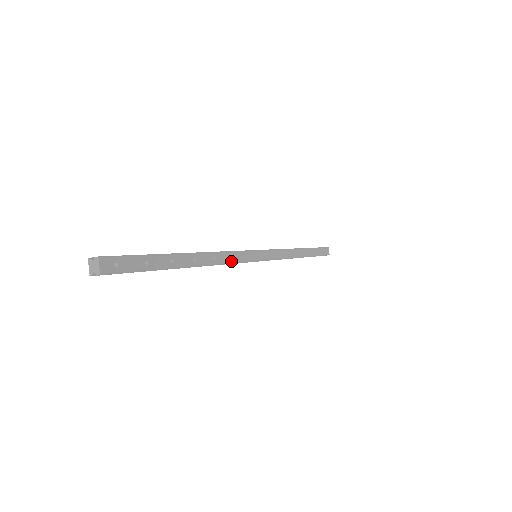
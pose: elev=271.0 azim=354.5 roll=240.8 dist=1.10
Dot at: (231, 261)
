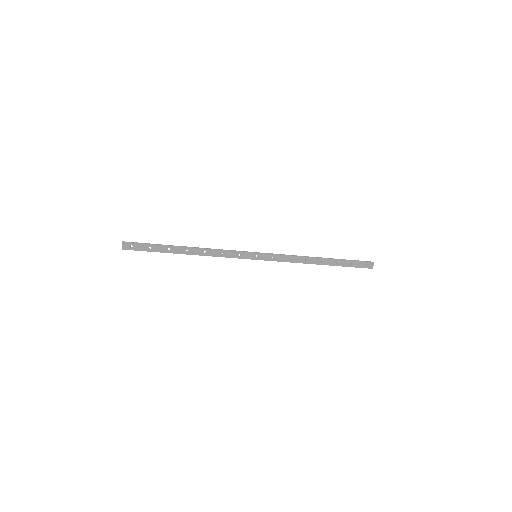
Dot at: (222, 256)
